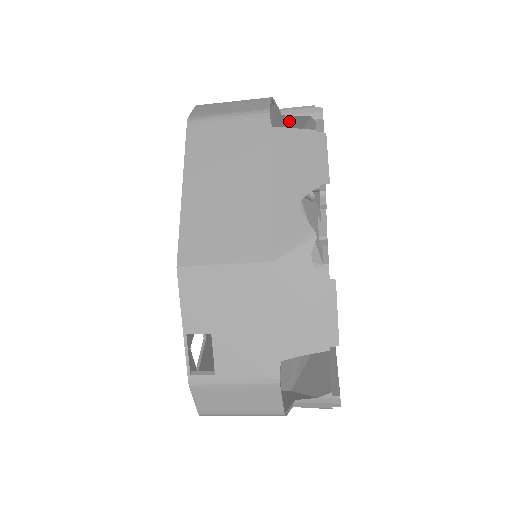
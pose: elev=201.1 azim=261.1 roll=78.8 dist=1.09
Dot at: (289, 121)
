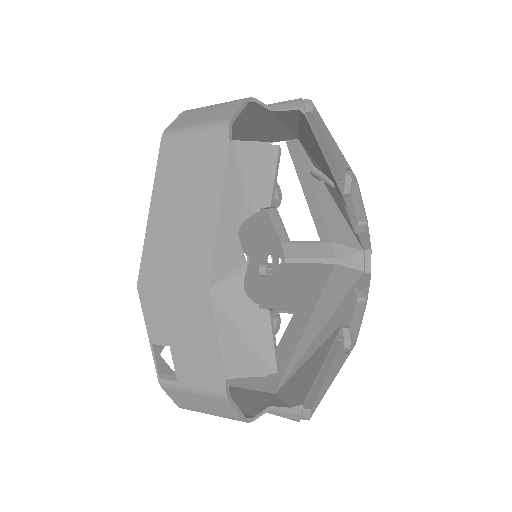
Dot at: (282, 115)
